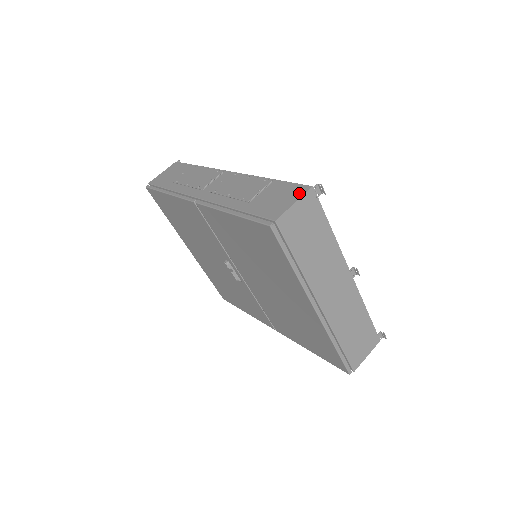
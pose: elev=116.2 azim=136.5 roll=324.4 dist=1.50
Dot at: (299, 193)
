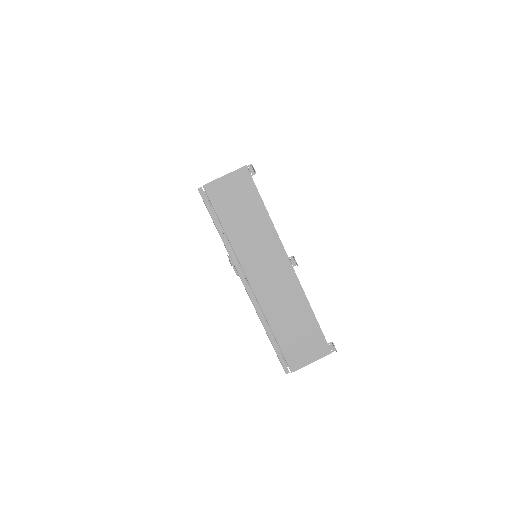
Dot at: (235, 170)
